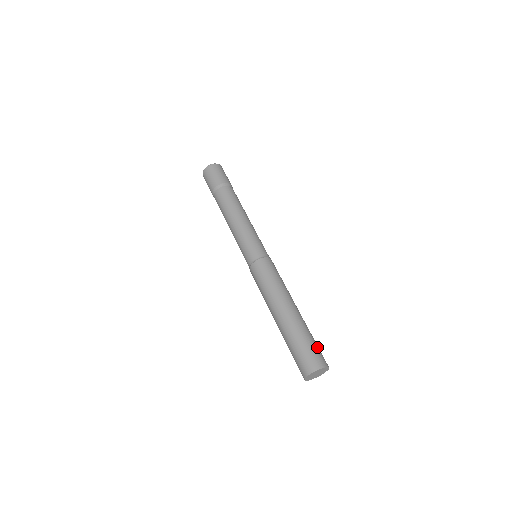
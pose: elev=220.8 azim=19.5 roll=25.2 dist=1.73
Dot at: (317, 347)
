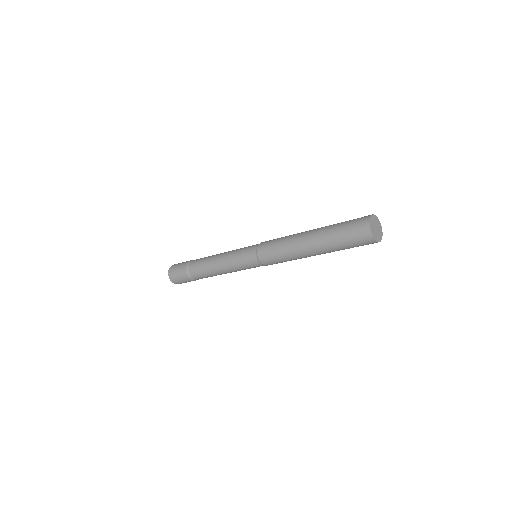
Dot at: occluded
